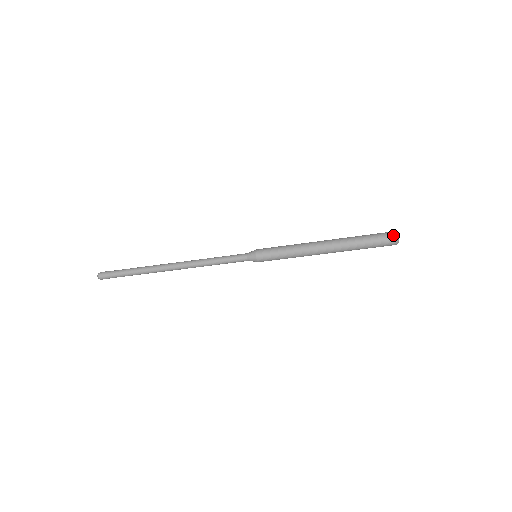
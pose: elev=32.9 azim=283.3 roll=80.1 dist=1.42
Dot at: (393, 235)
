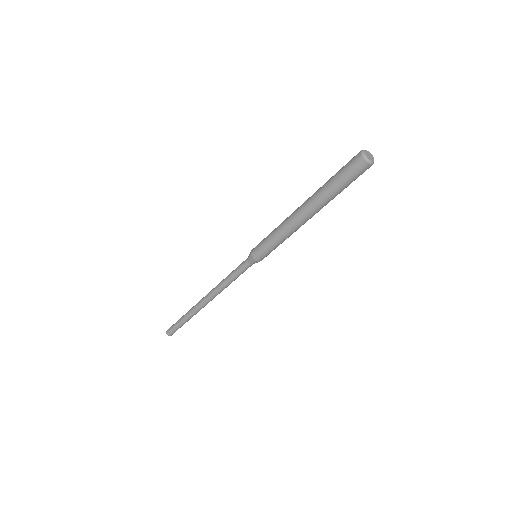
Dot at: (360, 160)
